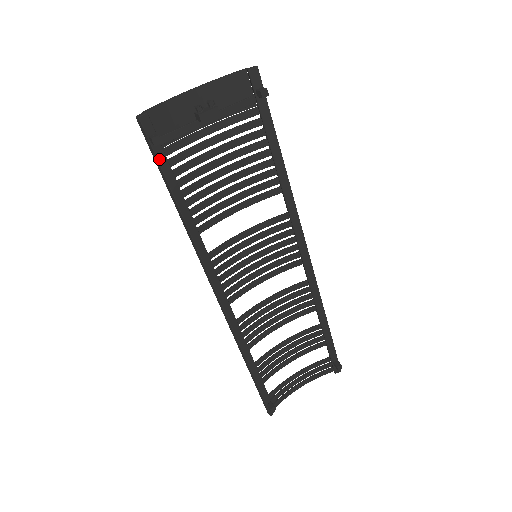
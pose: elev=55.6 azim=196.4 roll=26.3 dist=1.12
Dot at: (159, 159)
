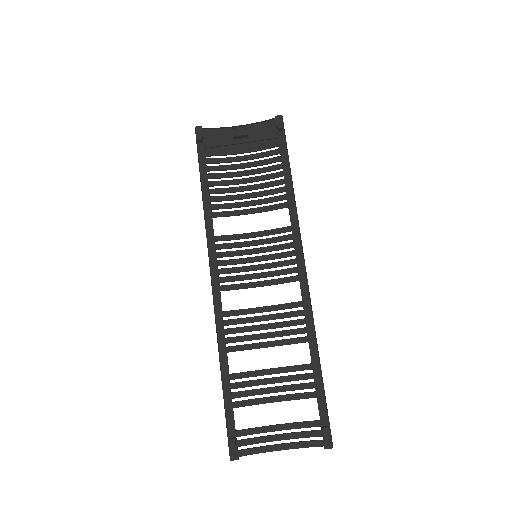
Dot at: (200, 154)
